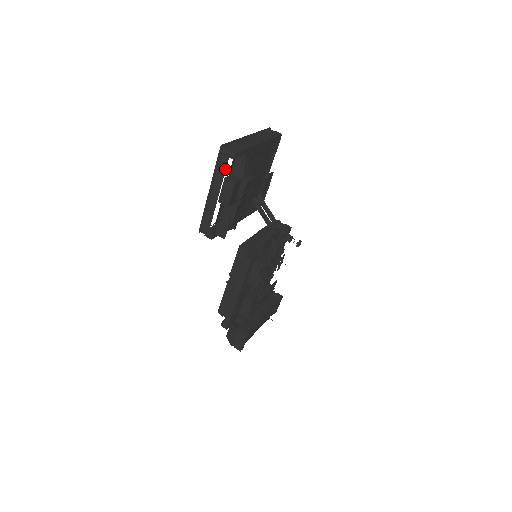
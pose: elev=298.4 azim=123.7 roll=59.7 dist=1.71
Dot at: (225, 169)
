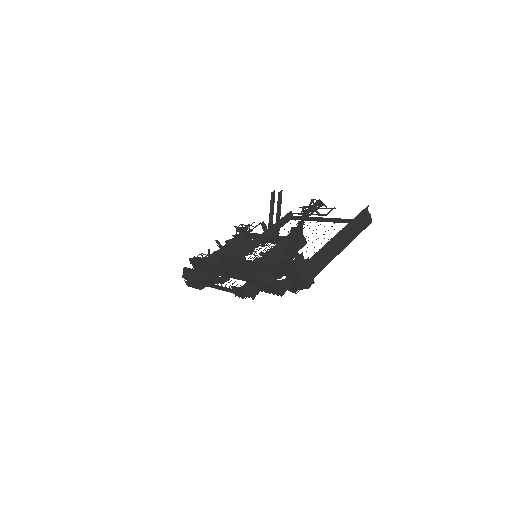
Dot at: (285, 275)
